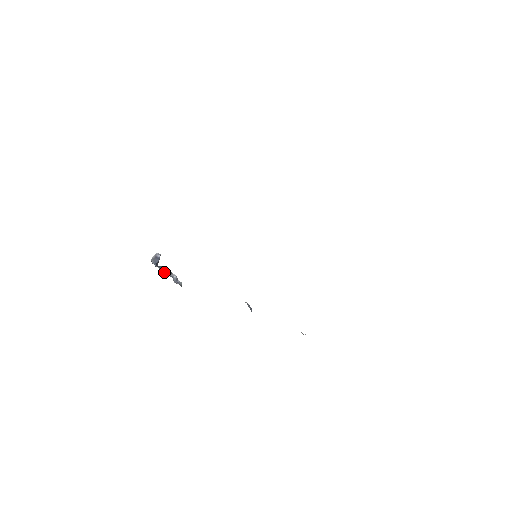
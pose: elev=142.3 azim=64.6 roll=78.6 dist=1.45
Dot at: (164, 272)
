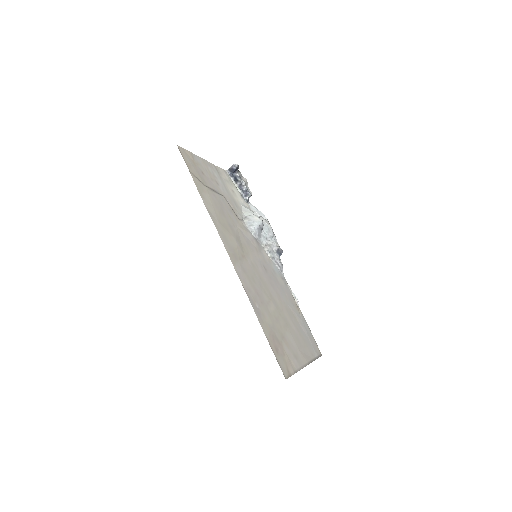
Dot at: (237, 183)
